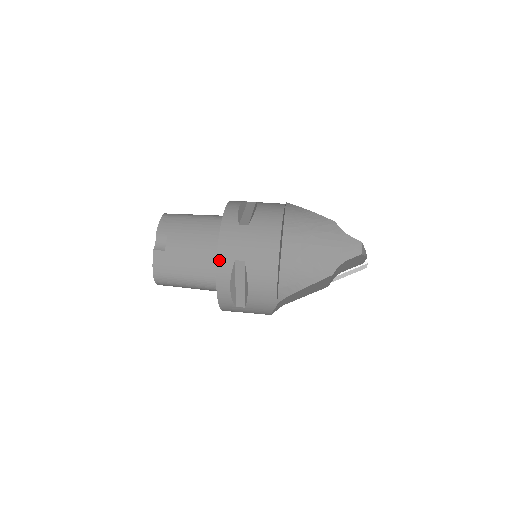
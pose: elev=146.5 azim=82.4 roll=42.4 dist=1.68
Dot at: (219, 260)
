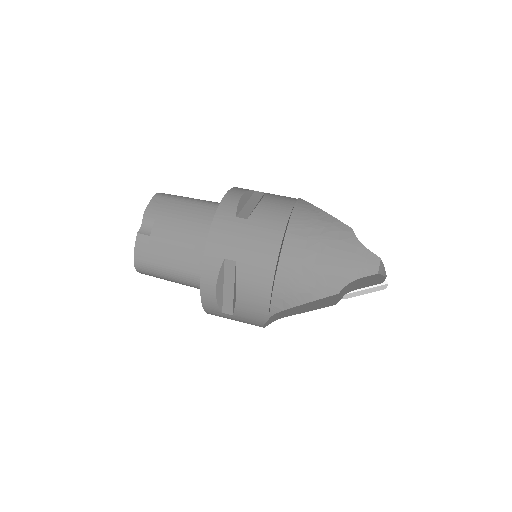
Dot at: (206, 256)
